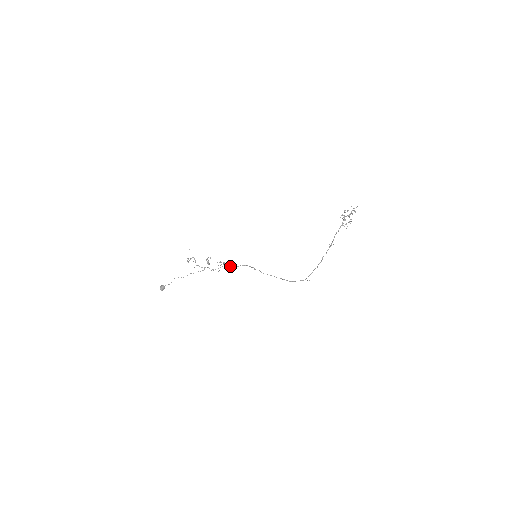
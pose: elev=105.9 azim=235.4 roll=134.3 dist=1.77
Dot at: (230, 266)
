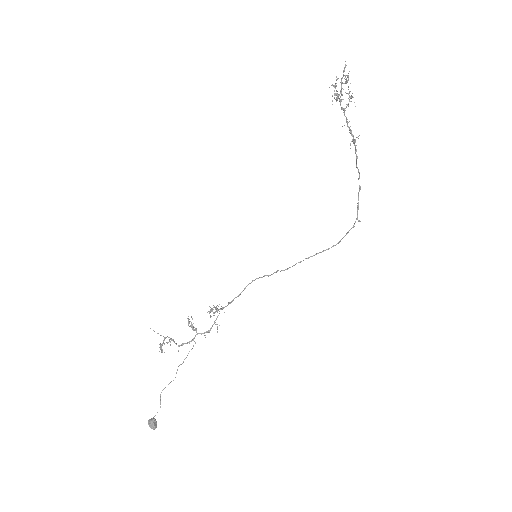
Dot at: (229, 303)
